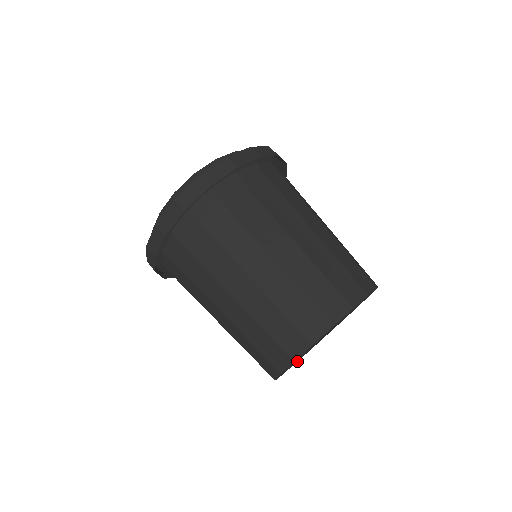
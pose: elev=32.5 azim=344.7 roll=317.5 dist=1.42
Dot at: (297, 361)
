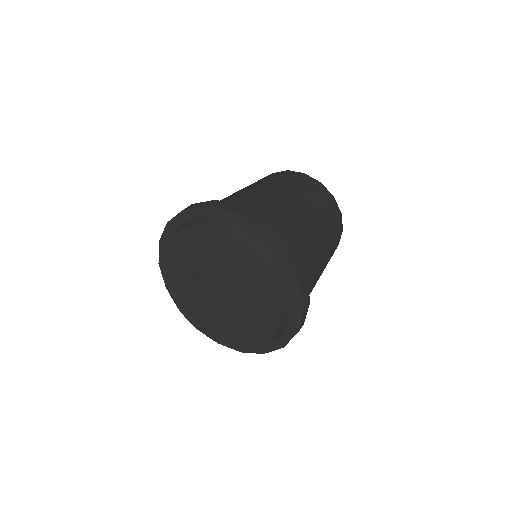
Dot at: occluded
